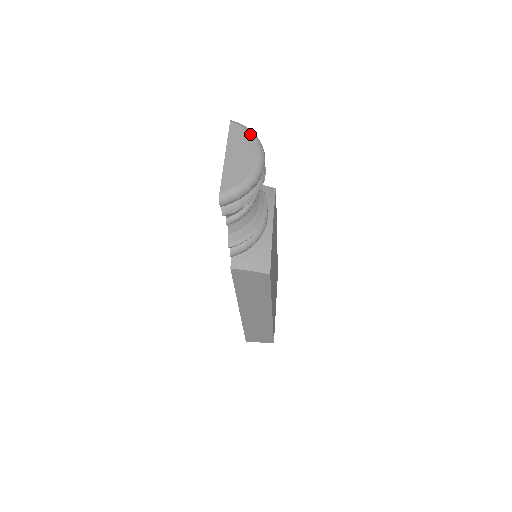
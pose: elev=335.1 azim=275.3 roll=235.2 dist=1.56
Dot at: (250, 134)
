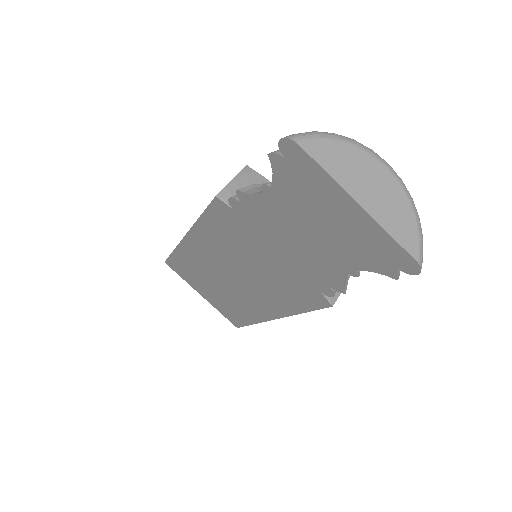
Dot at: (342, 141)
